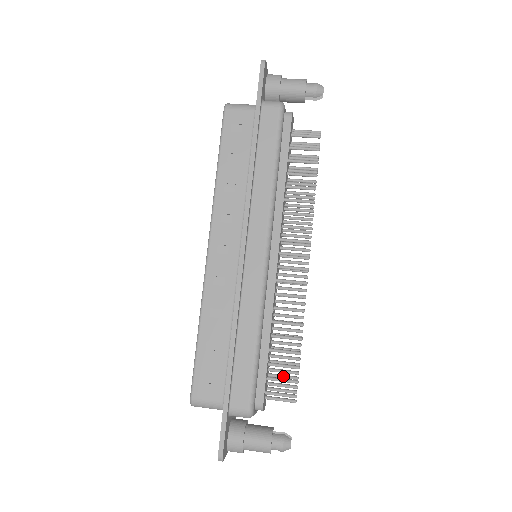
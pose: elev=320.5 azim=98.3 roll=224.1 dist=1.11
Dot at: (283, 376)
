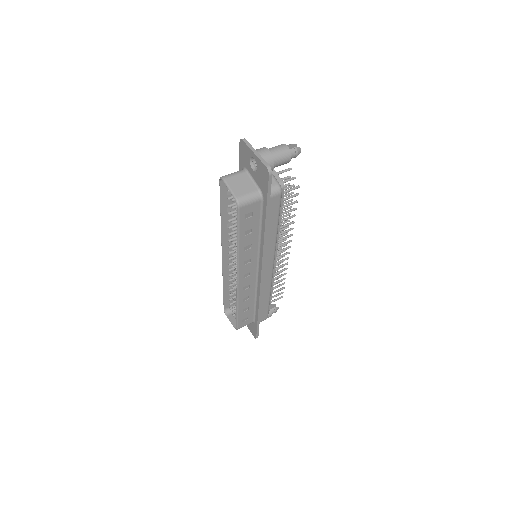
Dot at: occluded
